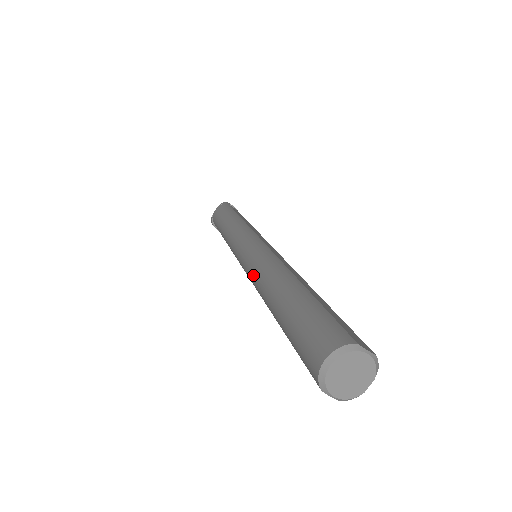
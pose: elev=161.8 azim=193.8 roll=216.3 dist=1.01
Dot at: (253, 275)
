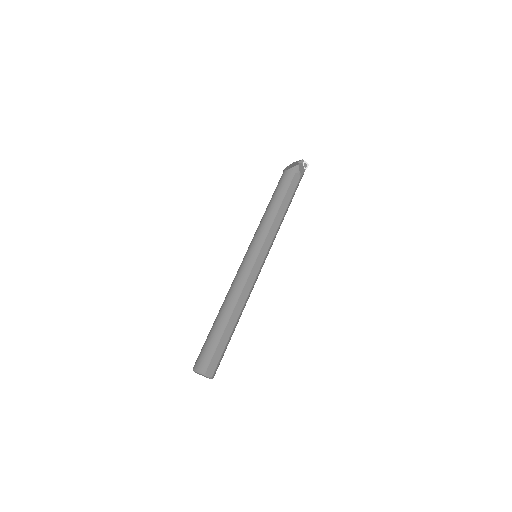
Dot at: (232, 283)
